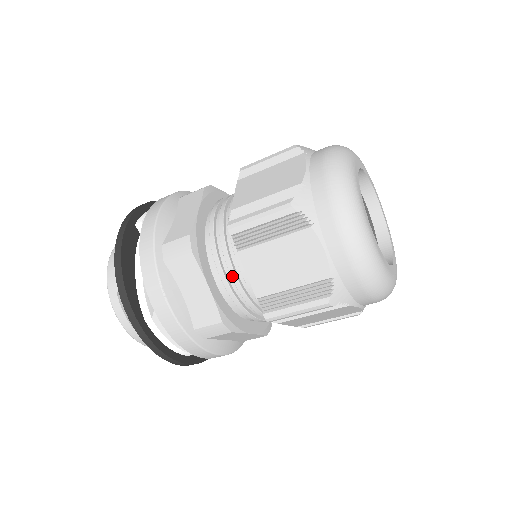
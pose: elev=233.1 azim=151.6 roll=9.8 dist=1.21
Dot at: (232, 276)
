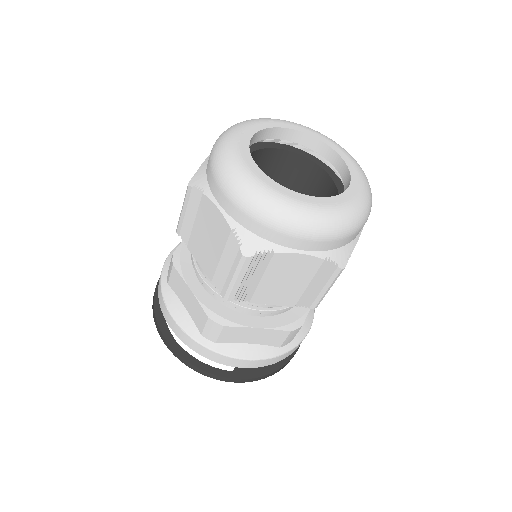
Dot at: (202, 273)
